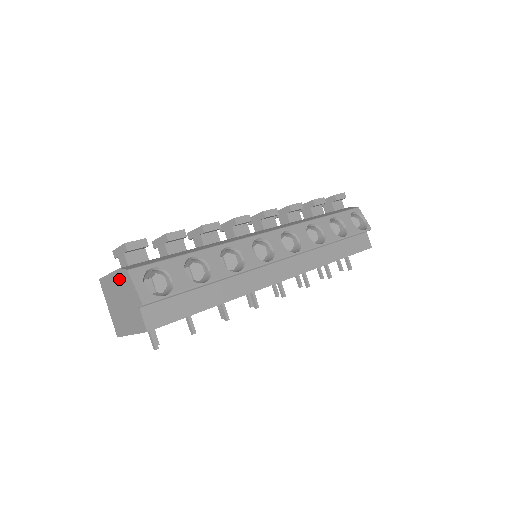
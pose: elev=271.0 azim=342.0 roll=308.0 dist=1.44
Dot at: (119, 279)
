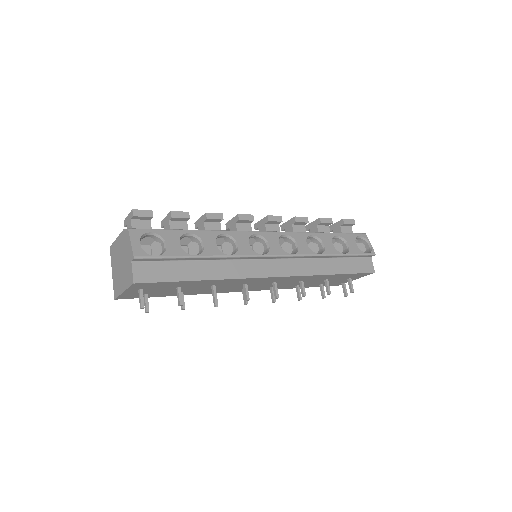
Dot at: (122, 240)
